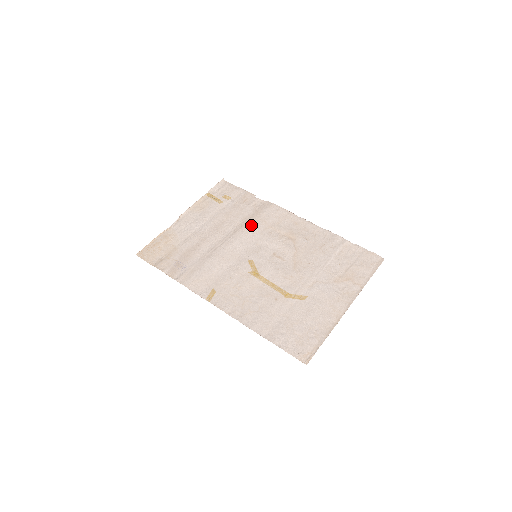
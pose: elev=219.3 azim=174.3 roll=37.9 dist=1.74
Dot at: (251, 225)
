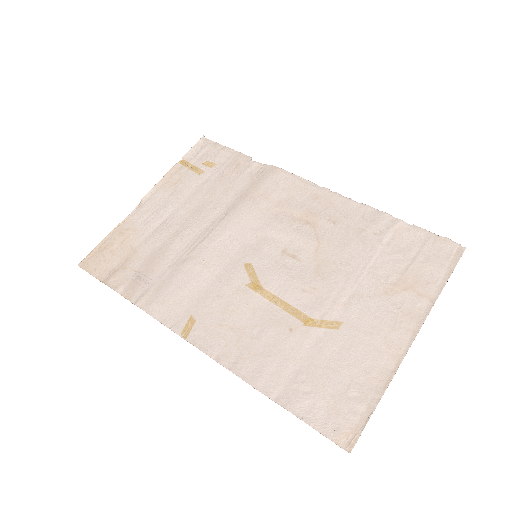
Dot at: (246, 205)
